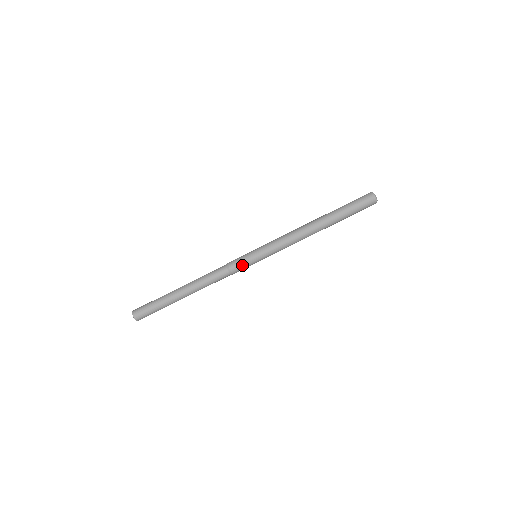
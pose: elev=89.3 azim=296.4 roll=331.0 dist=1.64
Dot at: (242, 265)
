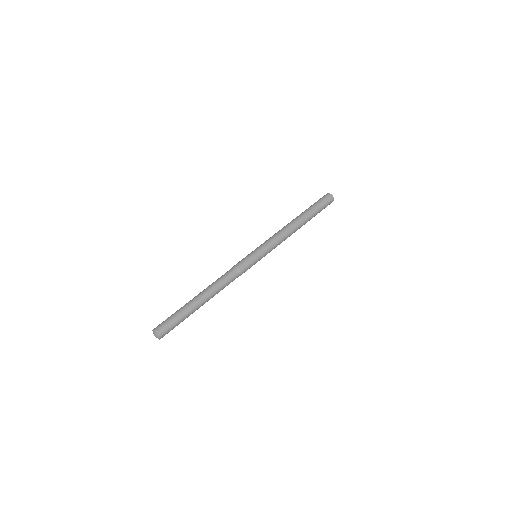
Dot at: (247, 262)
